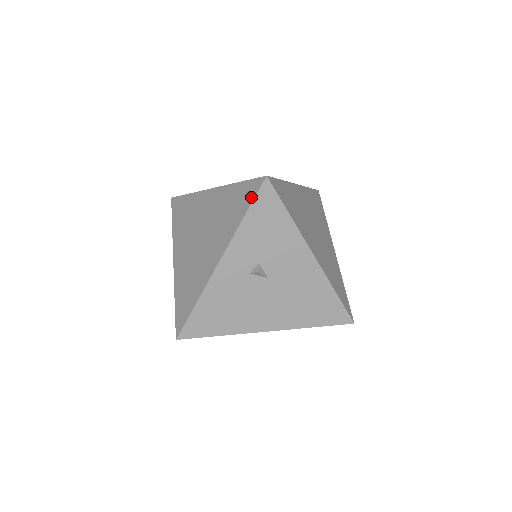
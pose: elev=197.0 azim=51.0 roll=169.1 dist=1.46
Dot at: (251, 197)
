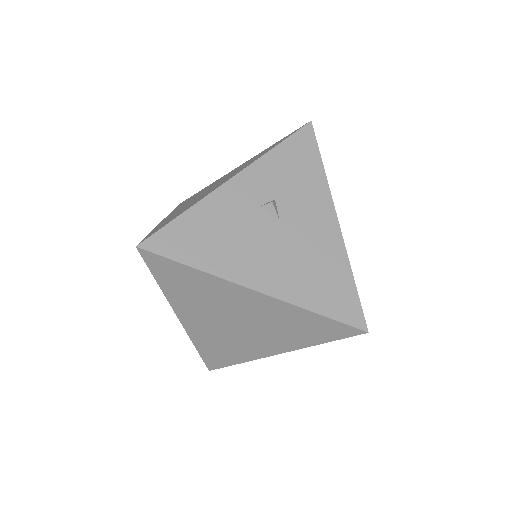
Dot at: (289, 136)
